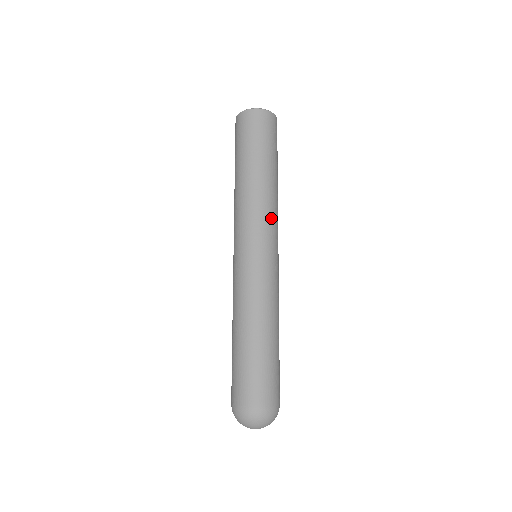
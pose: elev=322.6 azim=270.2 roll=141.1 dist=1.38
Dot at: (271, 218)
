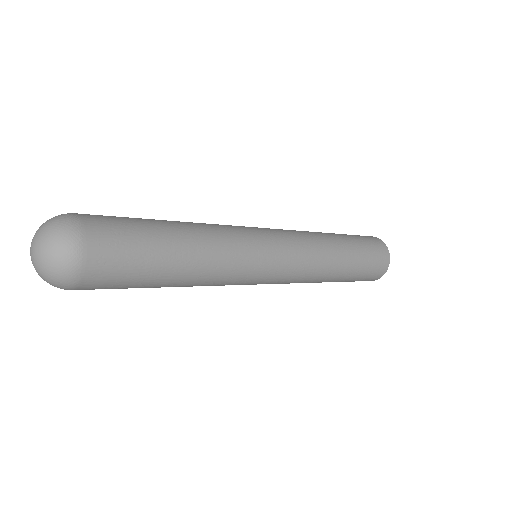
Dot at: (305, 244)
